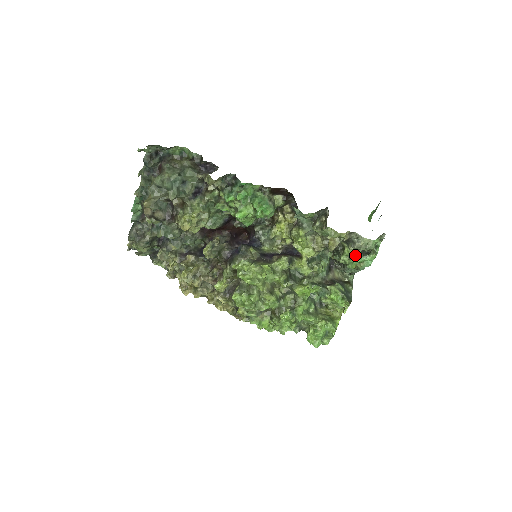
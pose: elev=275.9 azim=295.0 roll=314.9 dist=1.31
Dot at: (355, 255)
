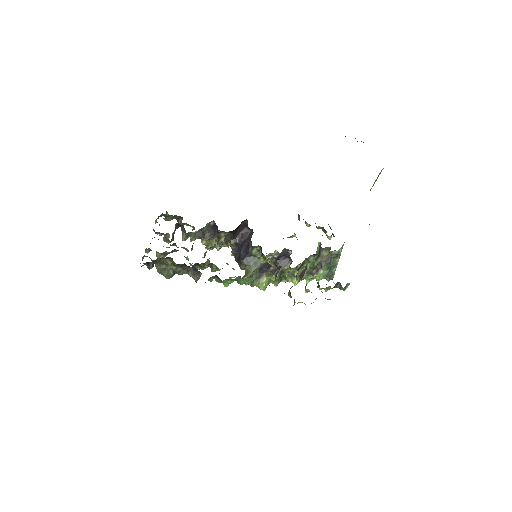
Dot at: occluded
